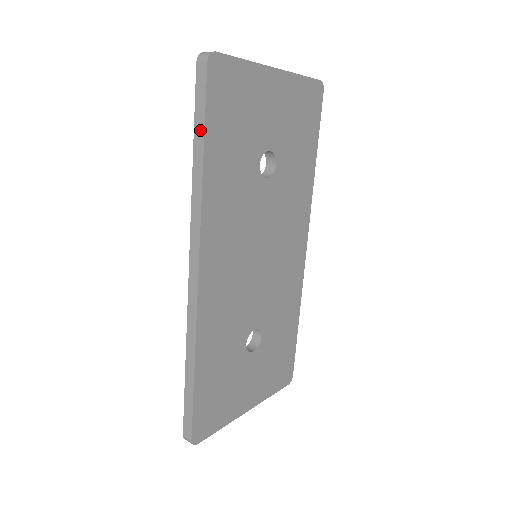
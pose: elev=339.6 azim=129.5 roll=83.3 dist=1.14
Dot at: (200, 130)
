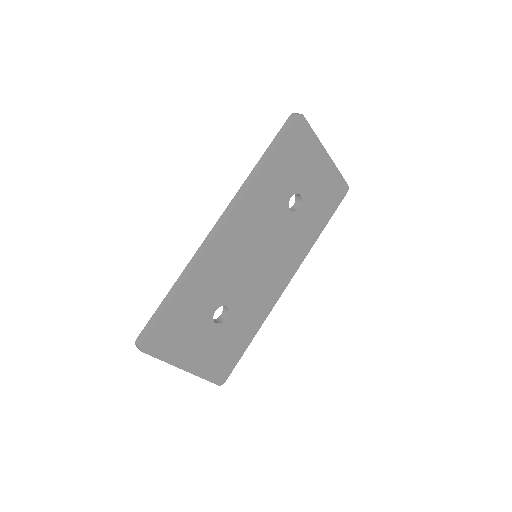
Dot at: (273, 147)
